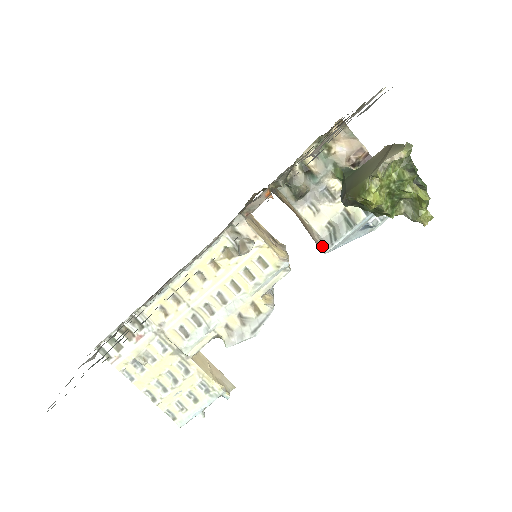
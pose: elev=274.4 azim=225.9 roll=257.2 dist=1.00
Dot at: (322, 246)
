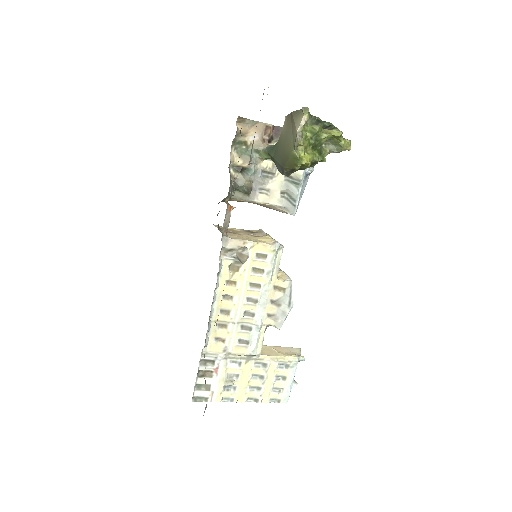
Dot at: (289, 212)
